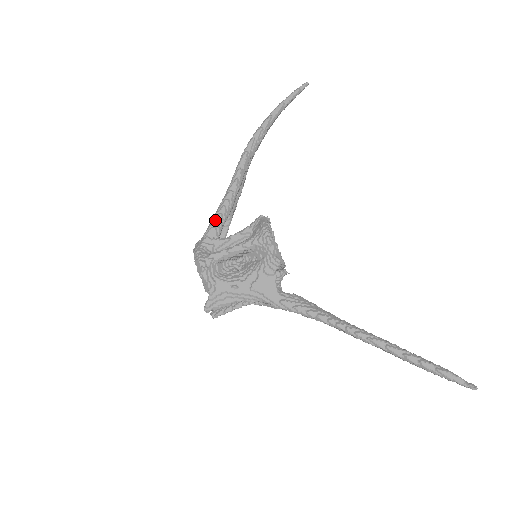
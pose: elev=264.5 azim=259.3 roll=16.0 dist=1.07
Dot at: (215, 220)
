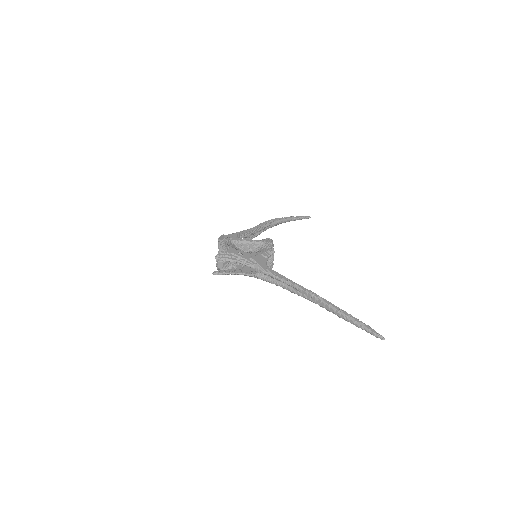
Dot at: (238, 233)
